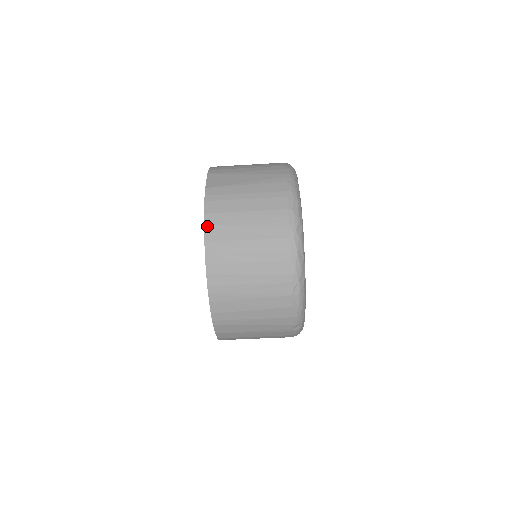
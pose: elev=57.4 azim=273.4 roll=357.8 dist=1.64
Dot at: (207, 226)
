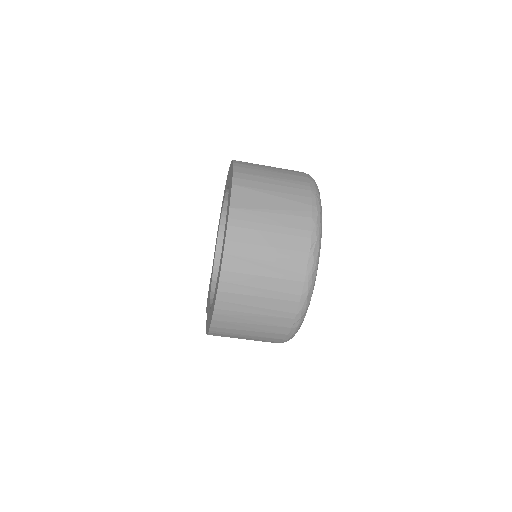
Dot at: (226, 255)
